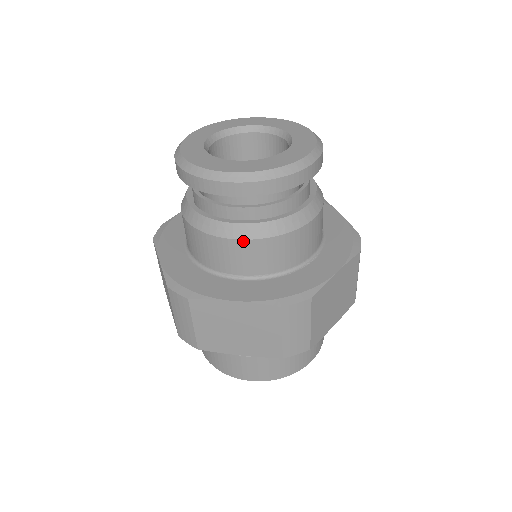
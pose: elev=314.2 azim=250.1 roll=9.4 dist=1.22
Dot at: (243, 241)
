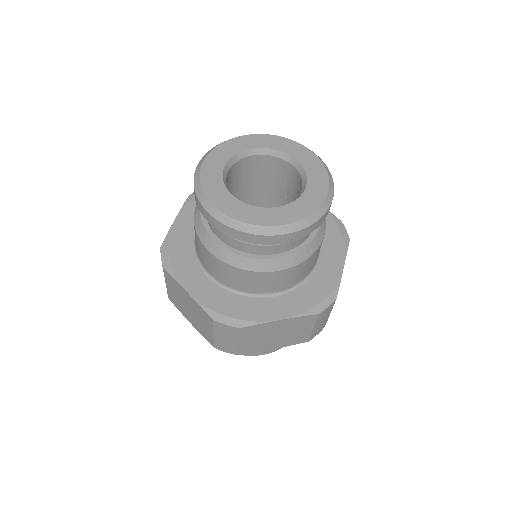
Dot at: (282, 271)
